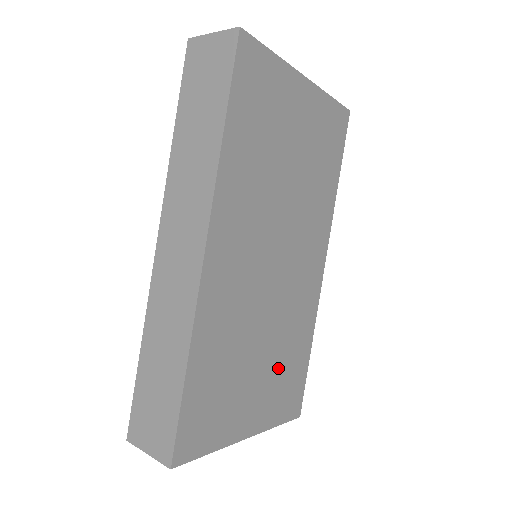
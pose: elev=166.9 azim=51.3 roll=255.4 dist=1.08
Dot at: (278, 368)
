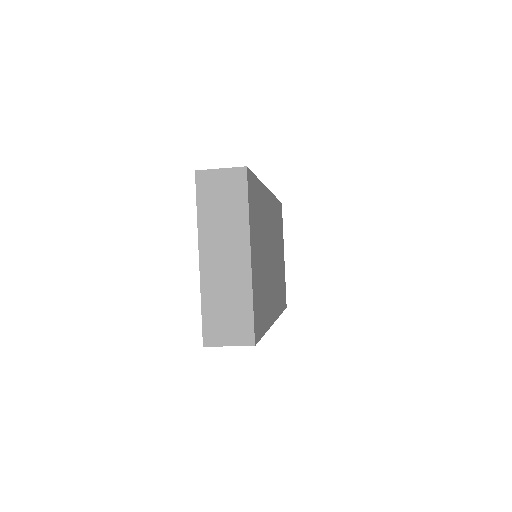
Dot at: (261, 285)
